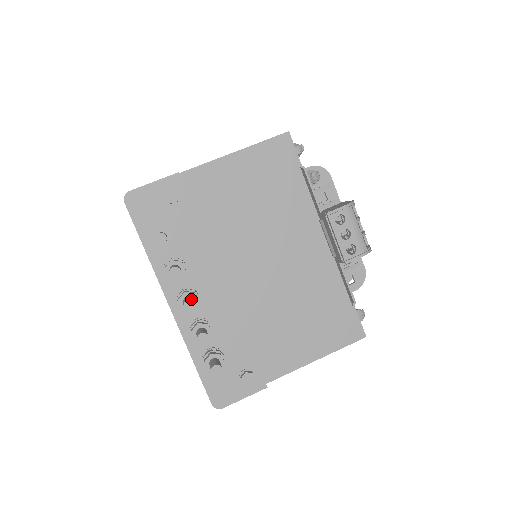
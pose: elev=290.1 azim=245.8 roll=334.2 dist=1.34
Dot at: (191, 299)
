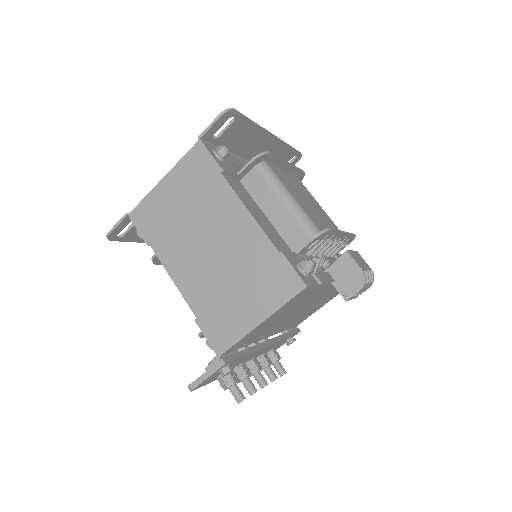
Dot at: (263, 382)
